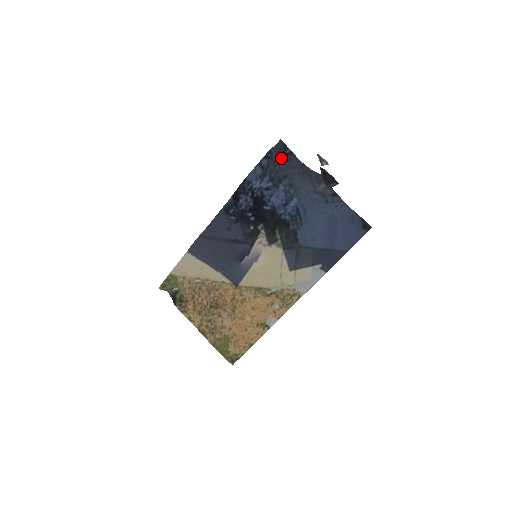
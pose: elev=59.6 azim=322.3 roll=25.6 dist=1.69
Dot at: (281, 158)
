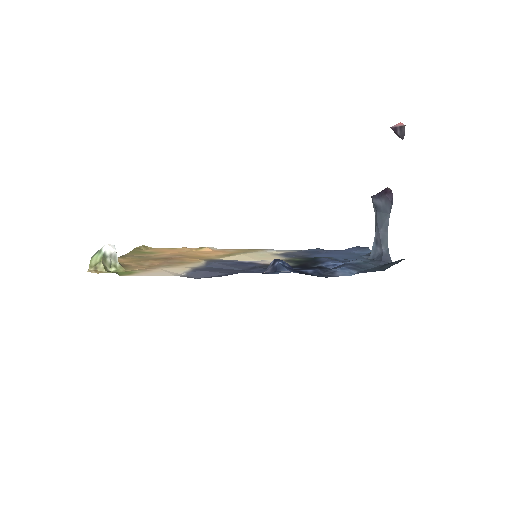
Dot at: (386, 265)
